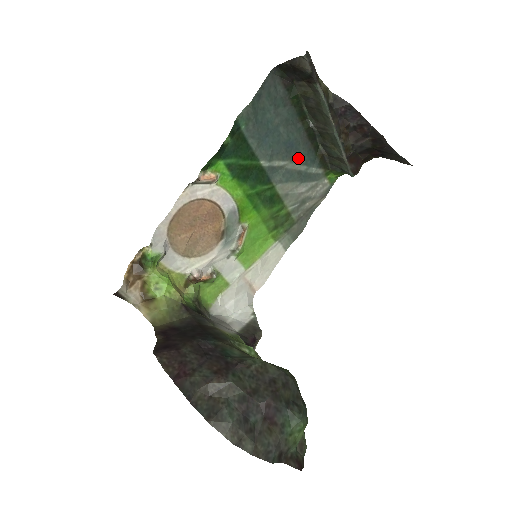
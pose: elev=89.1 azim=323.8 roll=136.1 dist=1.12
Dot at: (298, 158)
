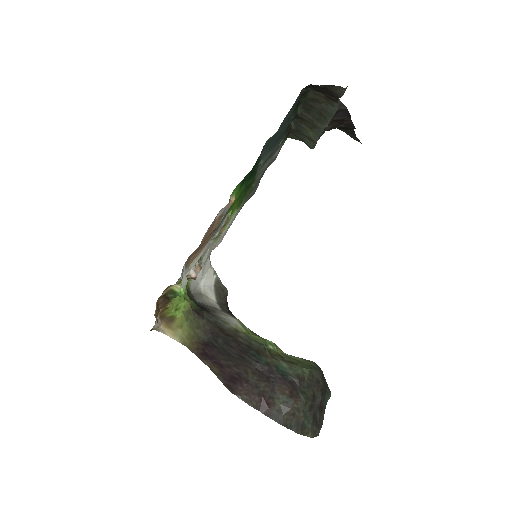
Dot at: (278, 142)
